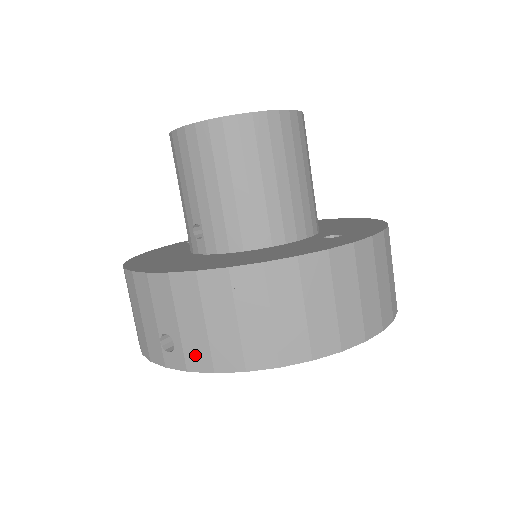
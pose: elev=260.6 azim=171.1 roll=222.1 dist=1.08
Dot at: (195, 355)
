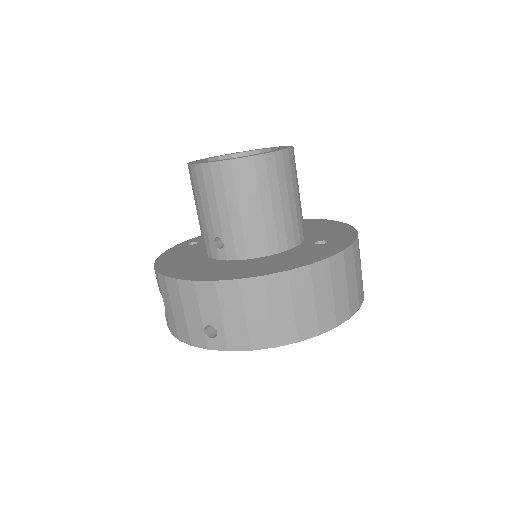
Dot at: (235, 339)
